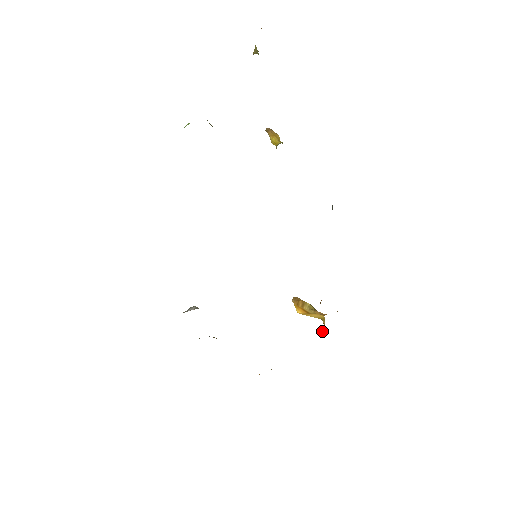
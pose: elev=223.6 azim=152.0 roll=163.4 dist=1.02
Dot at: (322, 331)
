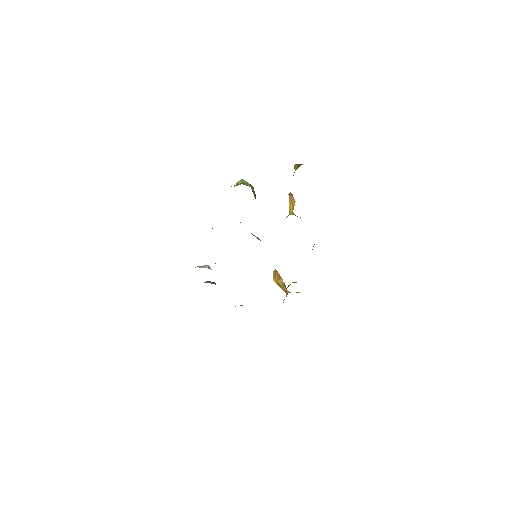
Dot at: (283, 300)
